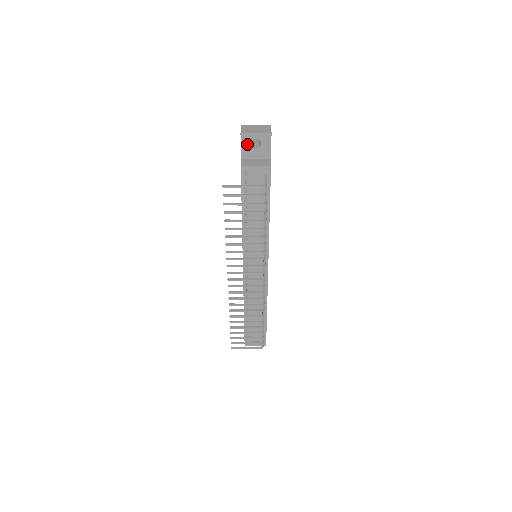
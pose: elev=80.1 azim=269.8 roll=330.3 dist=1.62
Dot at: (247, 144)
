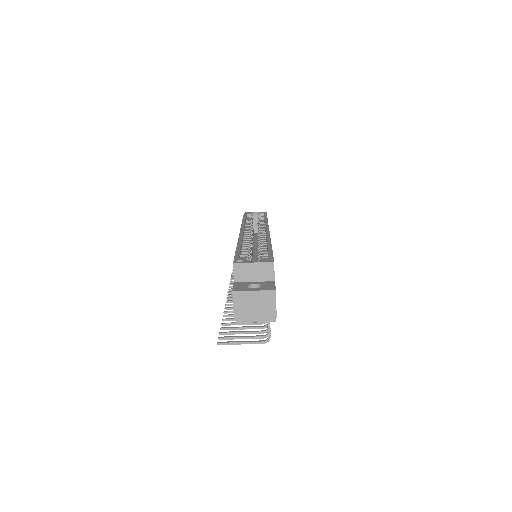
Dot at: occluded
